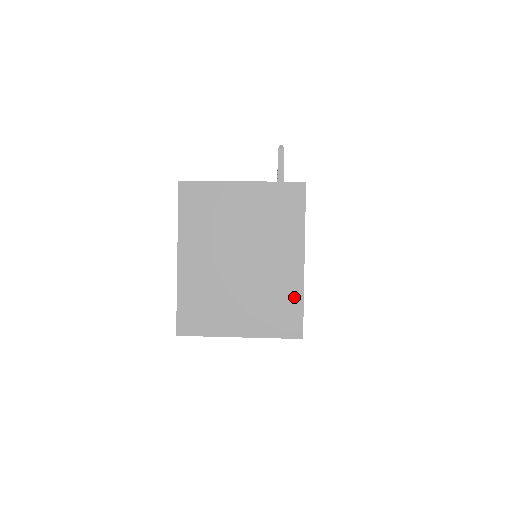
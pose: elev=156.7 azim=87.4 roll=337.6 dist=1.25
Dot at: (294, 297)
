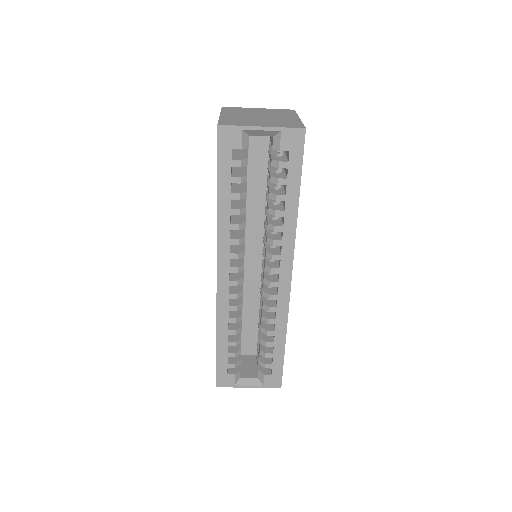
Dot at: (296, 122)
